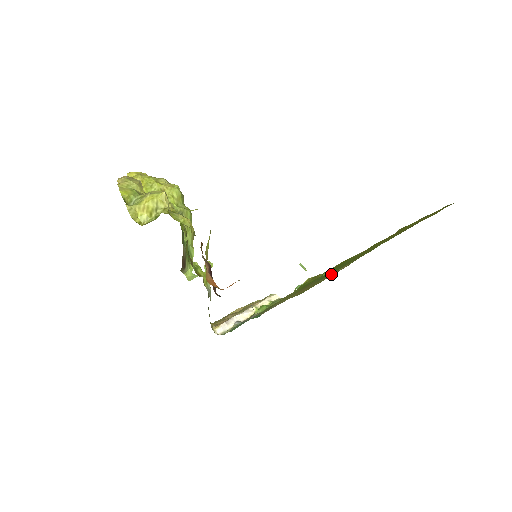
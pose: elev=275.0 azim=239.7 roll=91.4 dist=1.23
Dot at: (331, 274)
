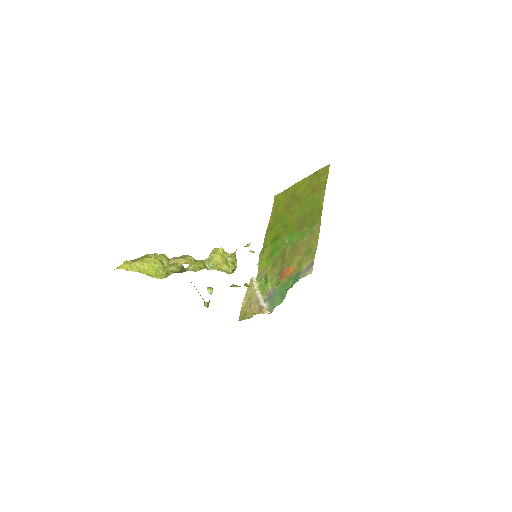
Dot at: (307, 234)
